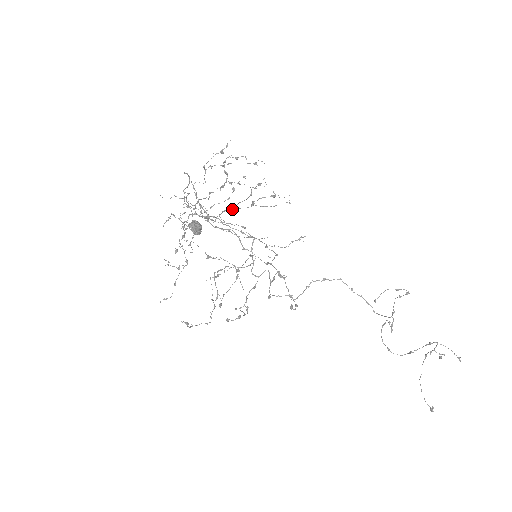
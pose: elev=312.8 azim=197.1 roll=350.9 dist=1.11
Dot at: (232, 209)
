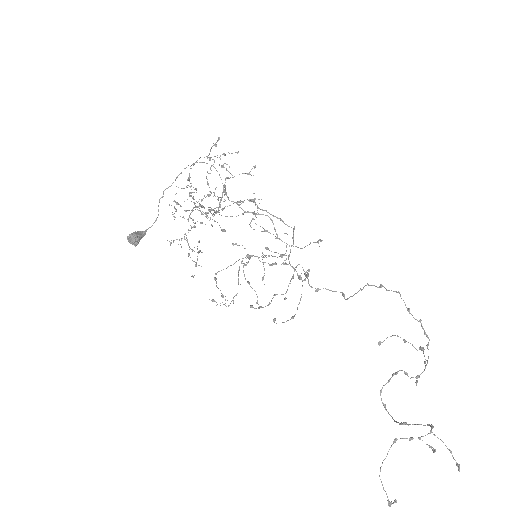
Dot at: (213, 210)
